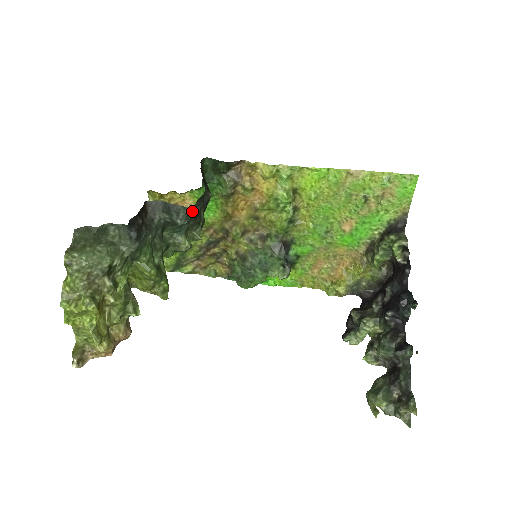
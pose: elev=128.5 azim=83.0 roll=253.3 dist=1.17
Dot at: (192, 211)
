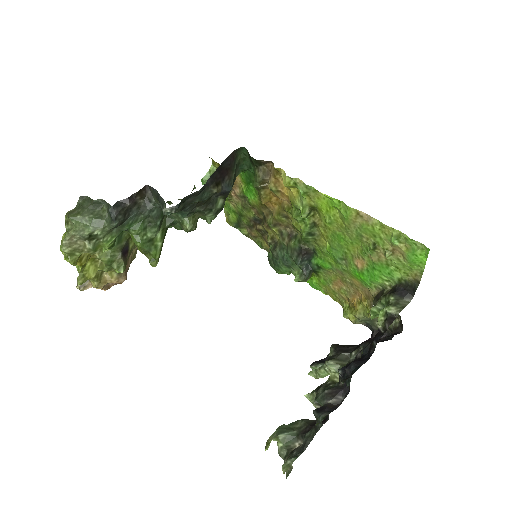
Dot at: (166, 209)
